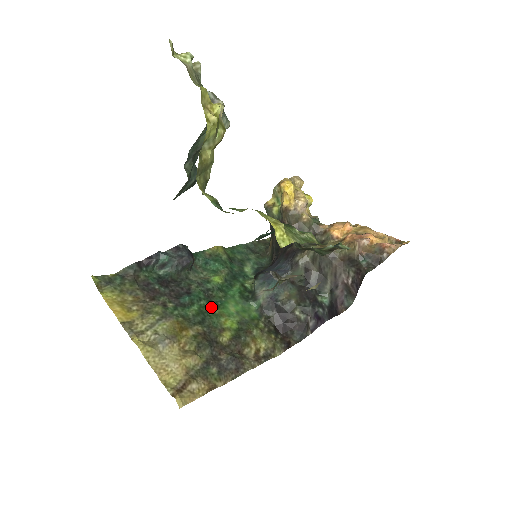
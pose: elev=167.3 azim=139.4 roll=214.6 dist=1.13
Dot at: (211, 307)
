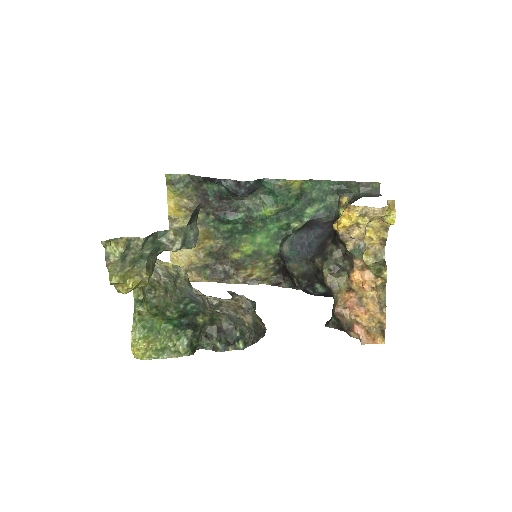
Dot at: (243, 231)
